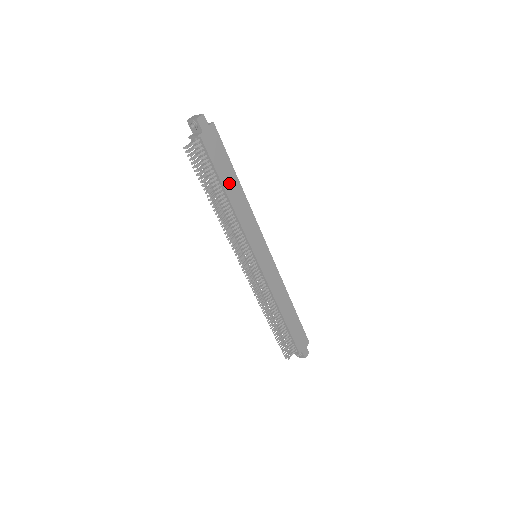
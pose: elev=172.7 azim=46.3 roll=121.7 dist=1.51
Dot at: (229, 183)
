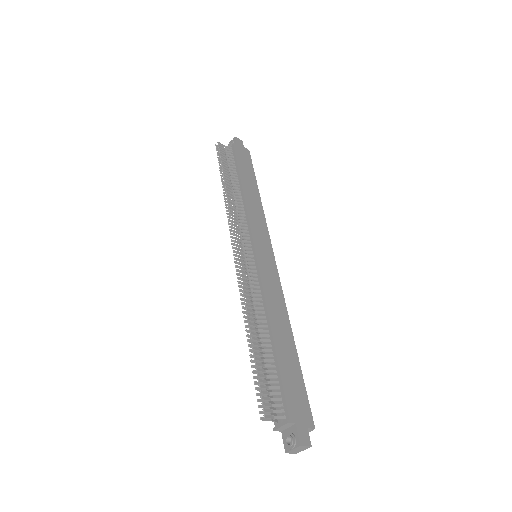
Dot at: (247, 181)
